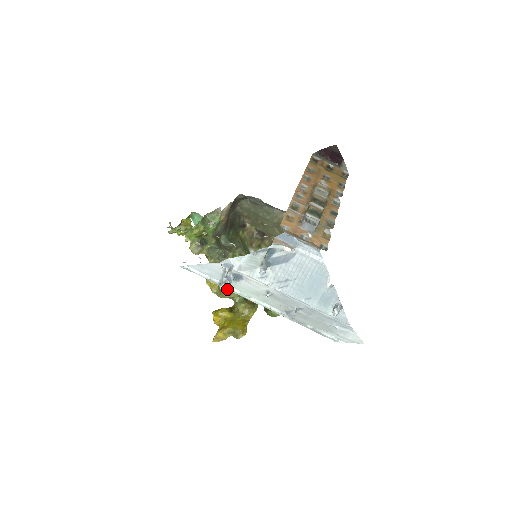
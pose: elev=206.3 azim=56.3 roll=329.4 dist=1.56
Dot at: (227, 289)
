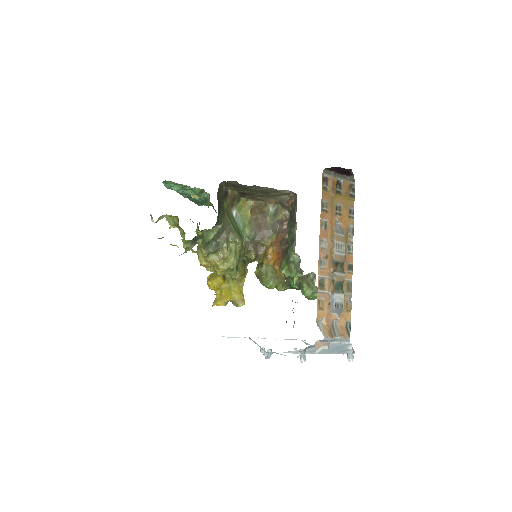
Dot at: occluded
